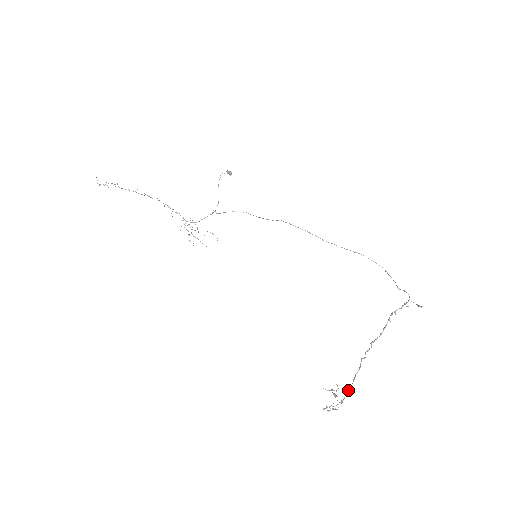
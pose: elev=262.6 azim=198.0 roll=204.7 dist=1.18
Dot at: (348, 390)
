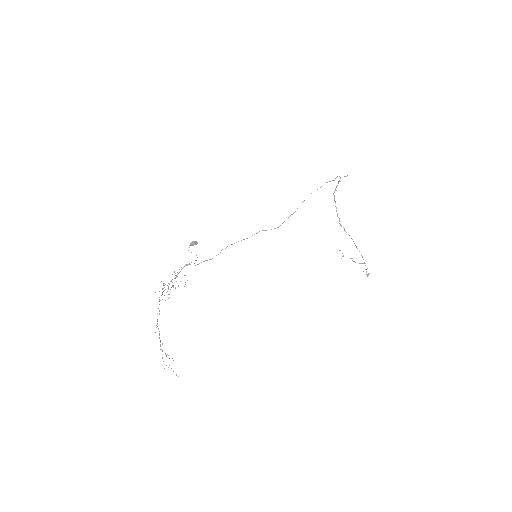
Dot at: (361, 255)
